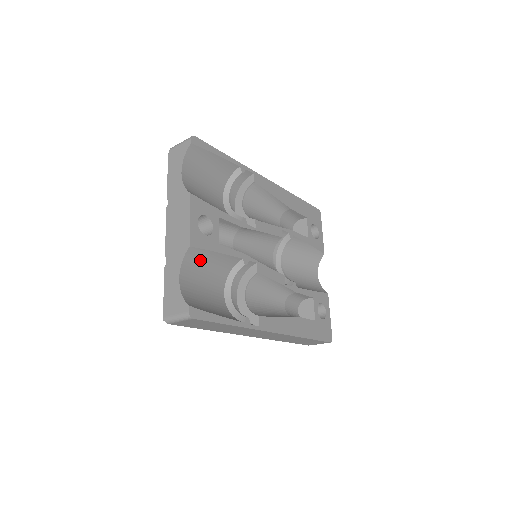
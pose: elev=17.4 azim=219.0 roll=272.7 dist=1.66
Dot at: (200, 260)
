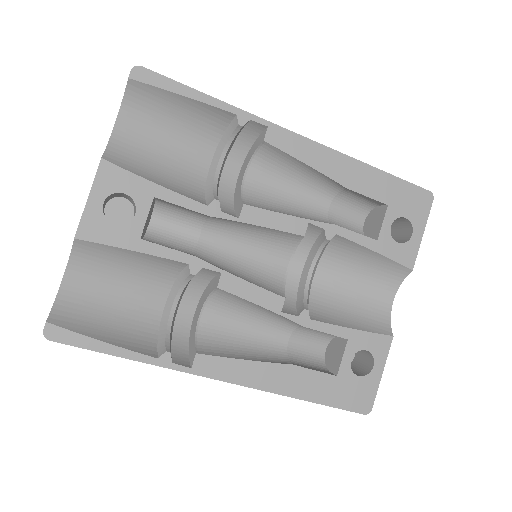
Dot at: (107, 257)
